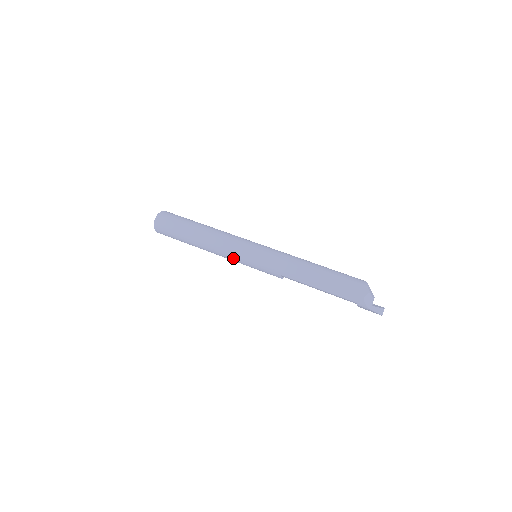
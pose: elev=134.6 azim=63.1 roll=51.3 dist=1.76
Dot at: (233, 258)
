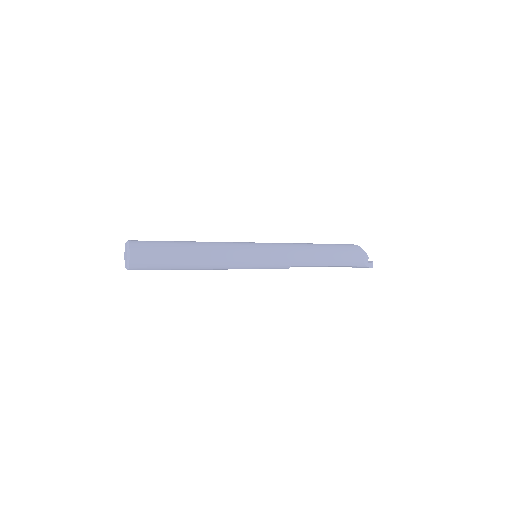
Dot at: (239, 267)
